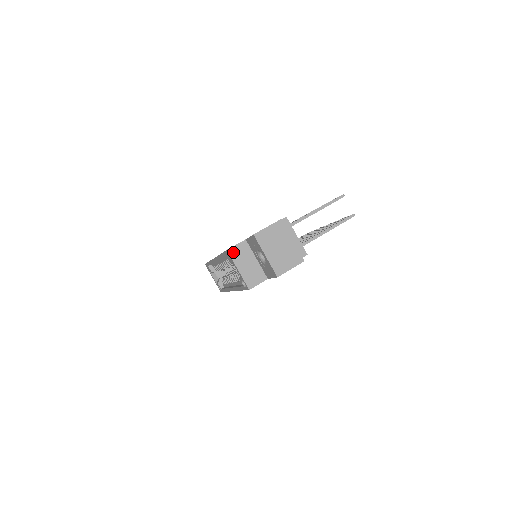
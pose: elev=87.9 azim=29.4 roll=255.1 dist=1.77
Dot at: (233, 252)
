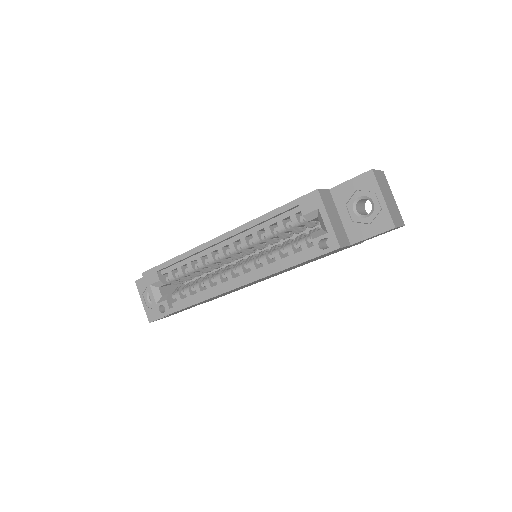
Dot at: (322, 195)
